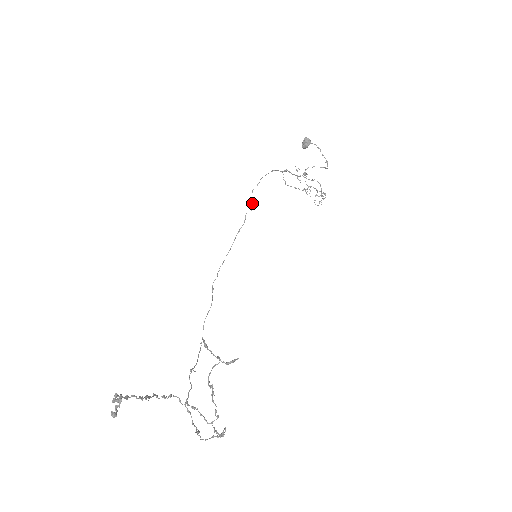
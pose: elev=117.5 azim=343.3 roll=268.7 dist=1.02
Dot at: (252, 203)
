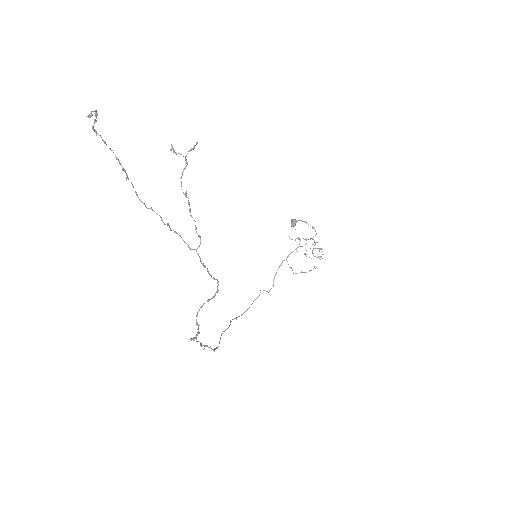
Dot at: (268, 292)
